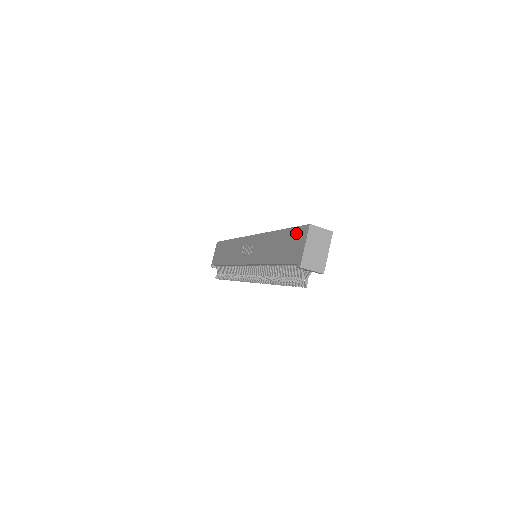
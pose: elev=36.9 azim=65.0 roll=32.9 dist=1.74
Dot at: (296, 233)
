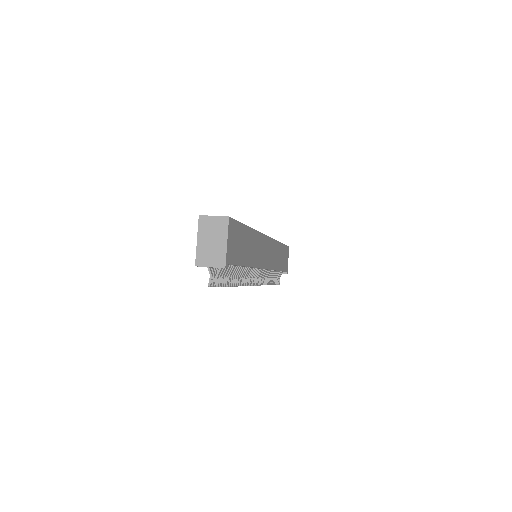
Dot at: occluded
